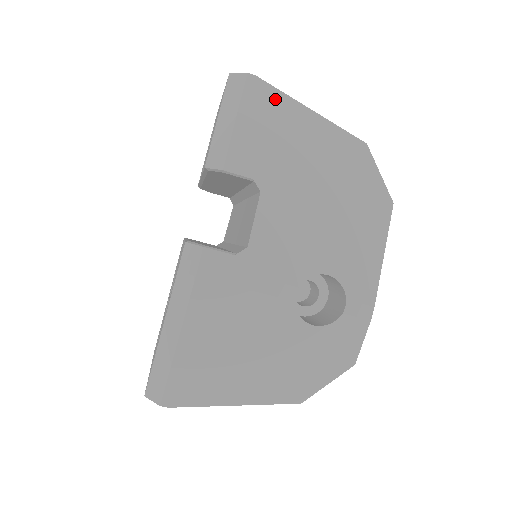
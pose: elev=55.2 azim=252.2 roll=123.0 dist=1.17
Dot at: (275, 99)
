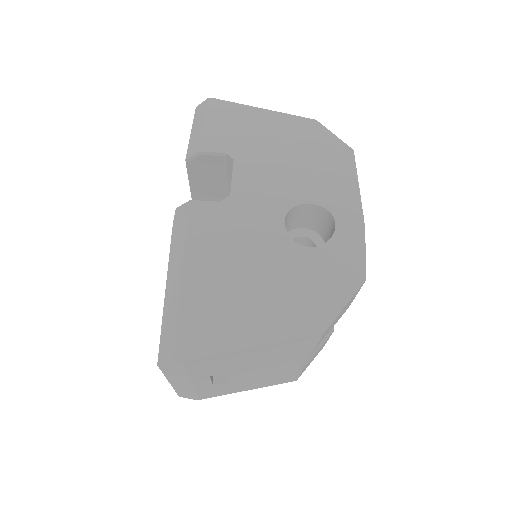
Dot at: (233, 108)
